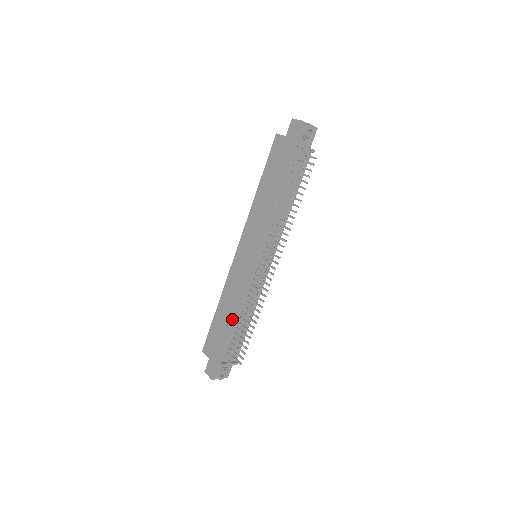
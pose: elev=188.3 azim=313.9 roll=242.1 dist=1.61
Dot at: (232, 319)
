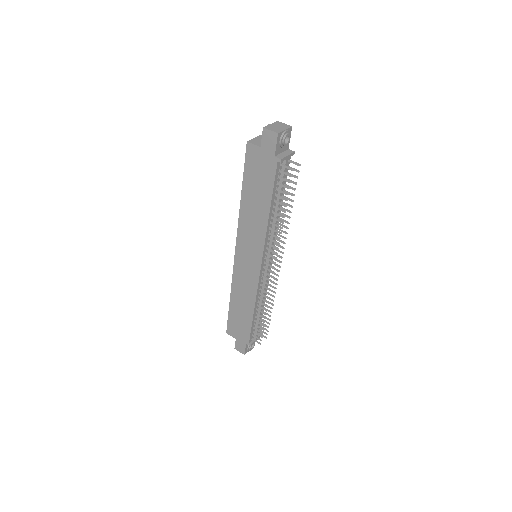
Dot at: (250, 313)
